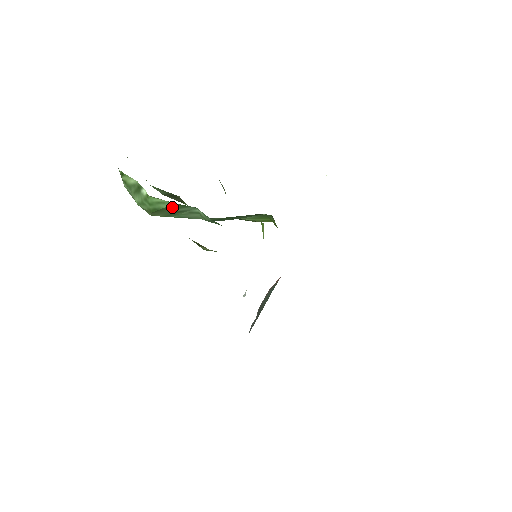
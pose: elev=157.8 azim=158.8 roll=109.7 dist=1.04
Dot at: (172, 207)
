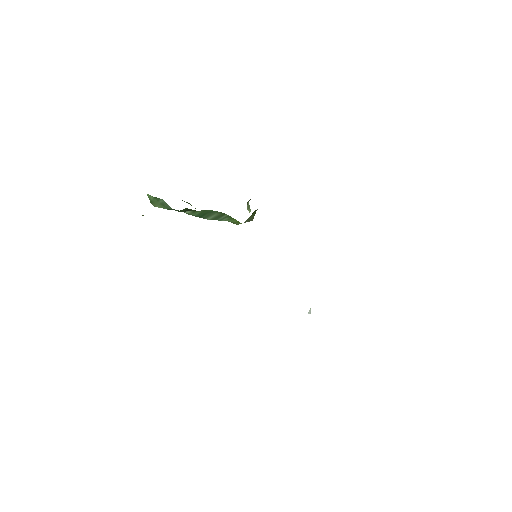
Dot at: (155, 200)
